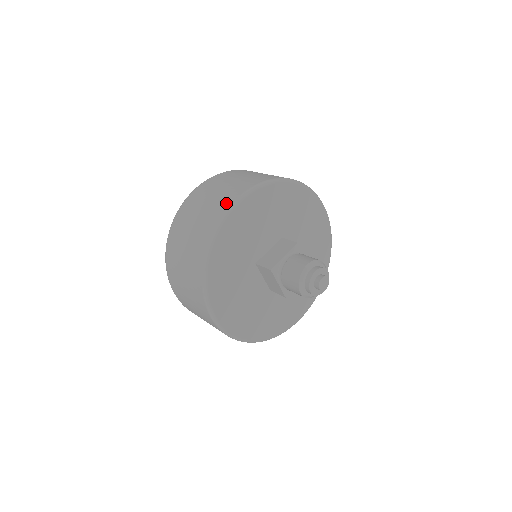
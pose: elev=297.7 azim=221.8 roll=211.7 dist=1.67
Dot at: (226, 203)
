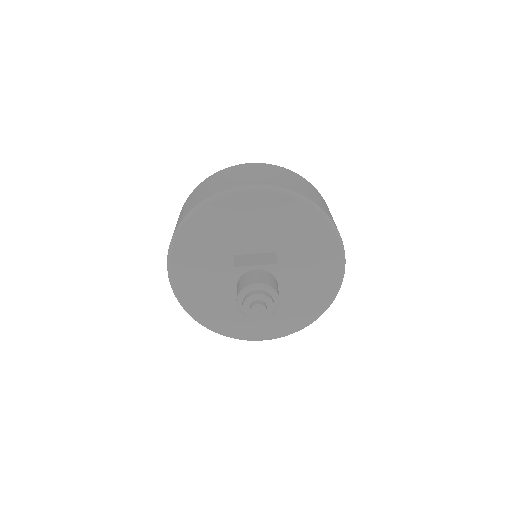
Dot at: (237, 184)
